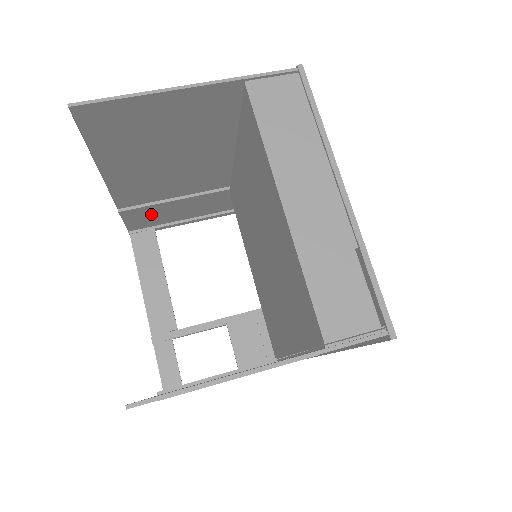
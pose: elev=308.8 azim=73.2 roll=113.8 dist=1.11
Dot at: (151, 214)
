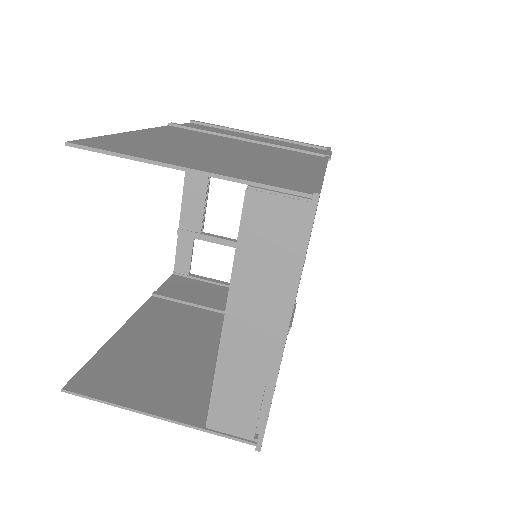
Dot at: occluded
